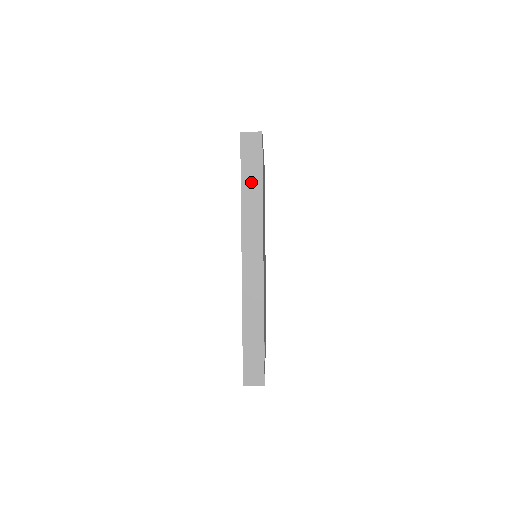
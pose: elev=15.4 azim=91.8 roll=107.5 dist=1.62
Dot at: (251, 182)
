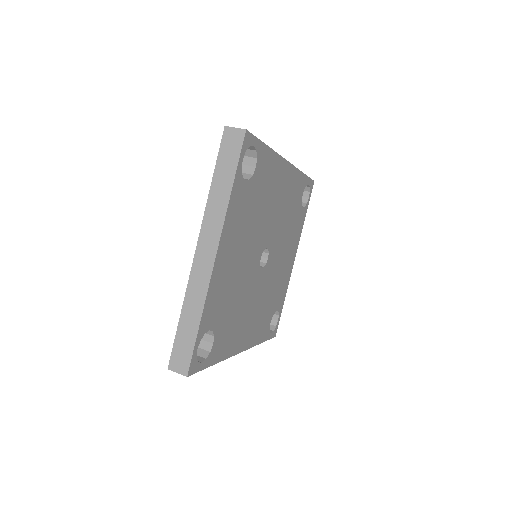
Dot at: occluded
